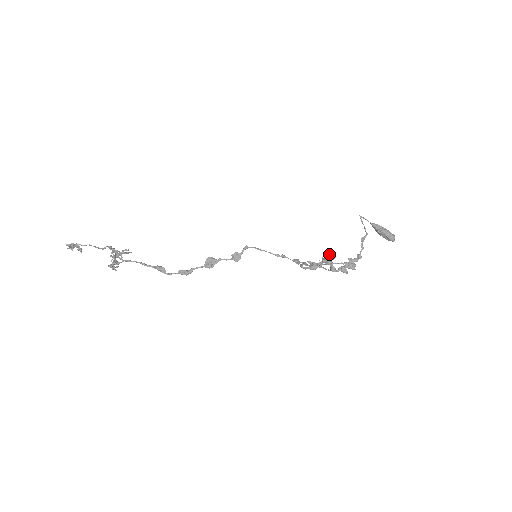
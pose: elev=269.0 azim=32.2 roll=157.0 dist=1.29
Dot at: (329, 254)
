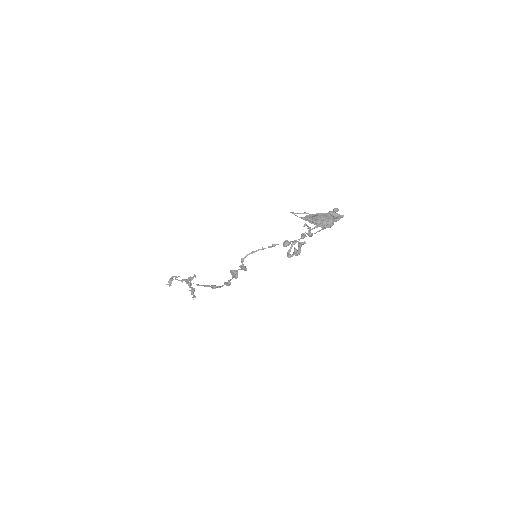
Dot at: occluded
